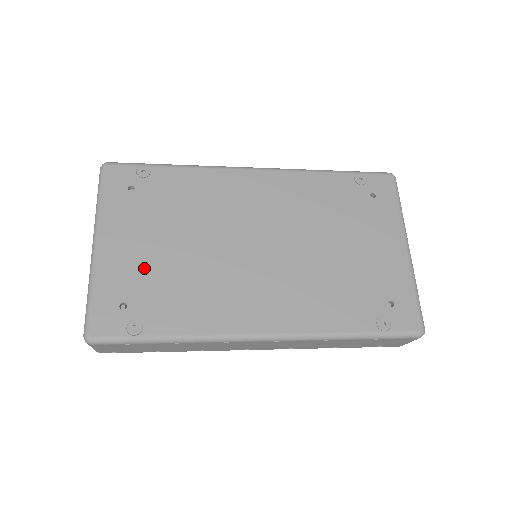
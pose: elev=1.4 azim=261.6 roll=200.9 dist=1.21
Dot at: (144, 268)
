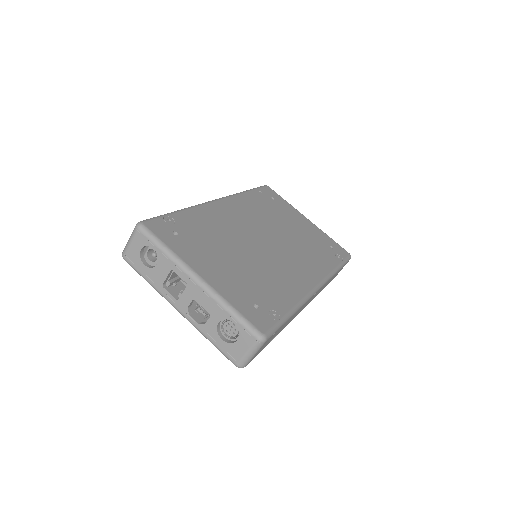
Dot at: (239, 279)
